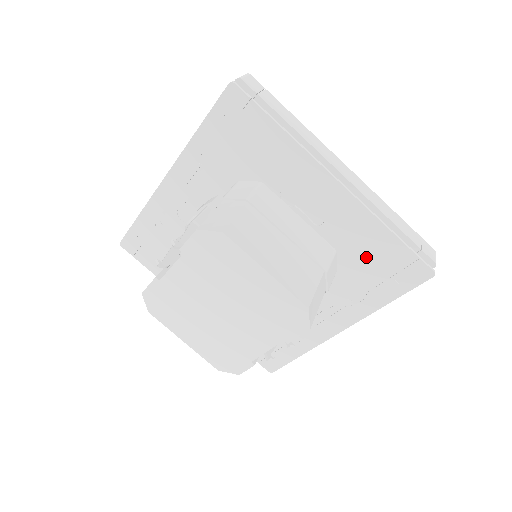
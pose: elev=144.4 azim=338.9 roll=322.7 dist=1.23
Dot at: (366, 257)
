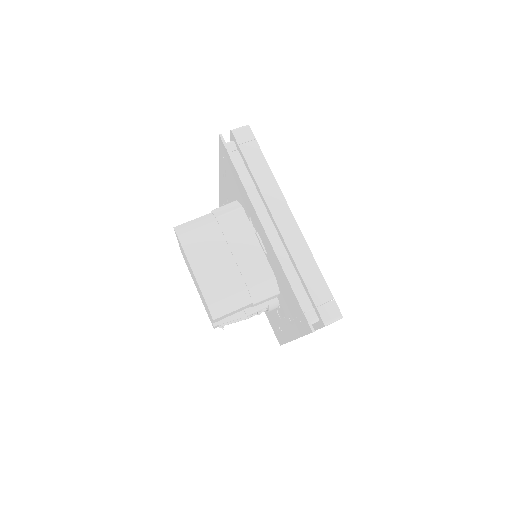
Dot at: (286, 292)
